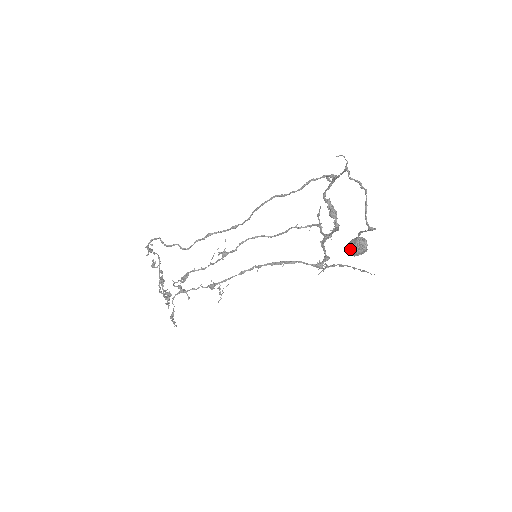
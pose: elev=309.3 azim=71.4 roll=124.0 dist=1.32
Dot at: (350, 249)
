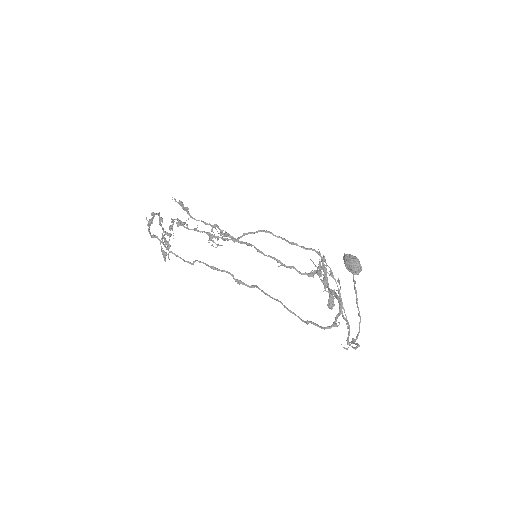
Dot at: (345, 265)
